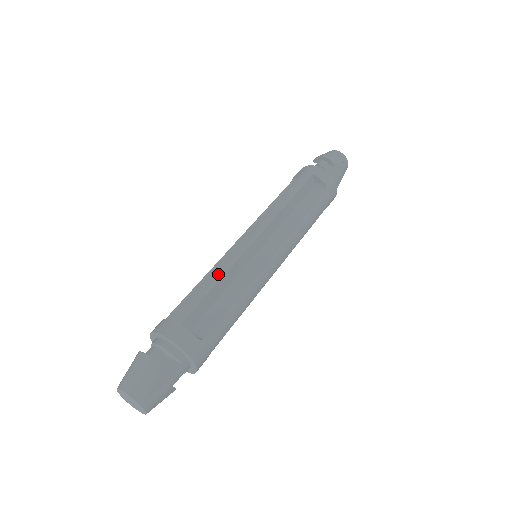
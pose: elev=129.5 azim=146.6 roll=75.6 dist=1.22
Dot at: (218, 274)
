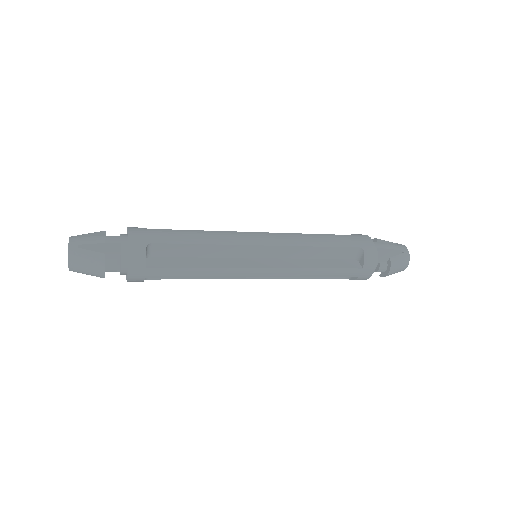
Dot at: occluded
